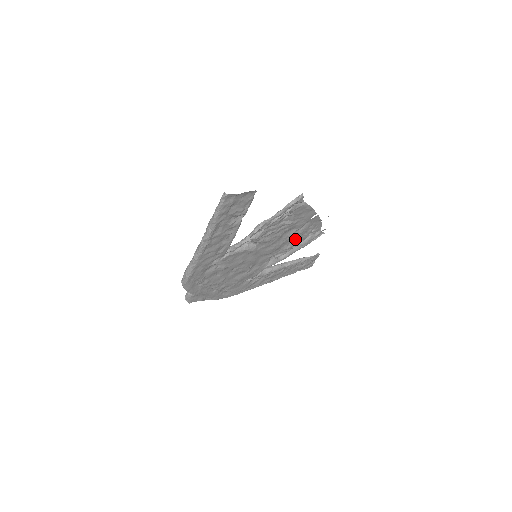
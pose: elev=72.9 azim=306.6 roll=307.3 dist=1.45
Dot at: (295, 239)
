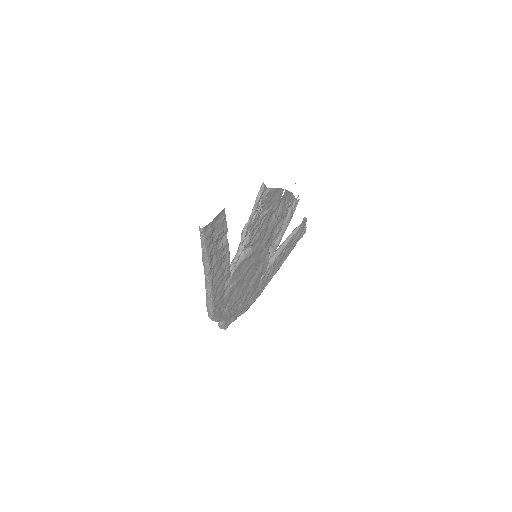
Dot at: (279, 221)
